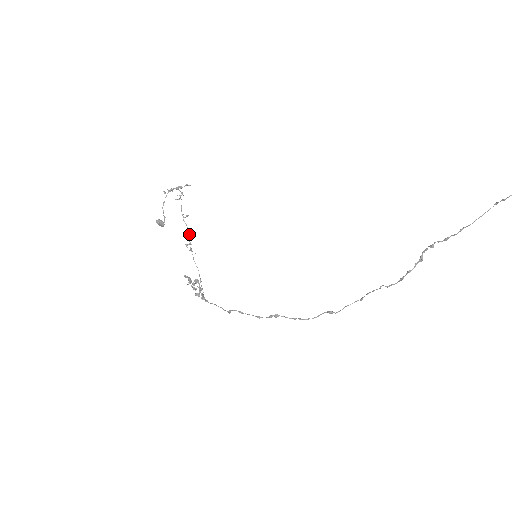
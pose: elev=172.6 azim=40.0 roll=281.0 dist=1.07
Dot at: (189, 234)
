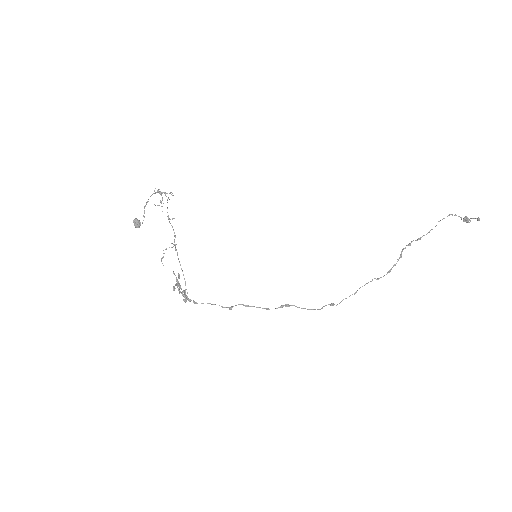
Dot at: (175, 235)
